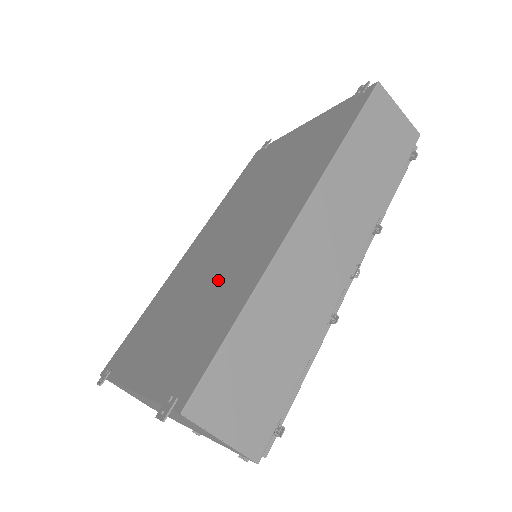
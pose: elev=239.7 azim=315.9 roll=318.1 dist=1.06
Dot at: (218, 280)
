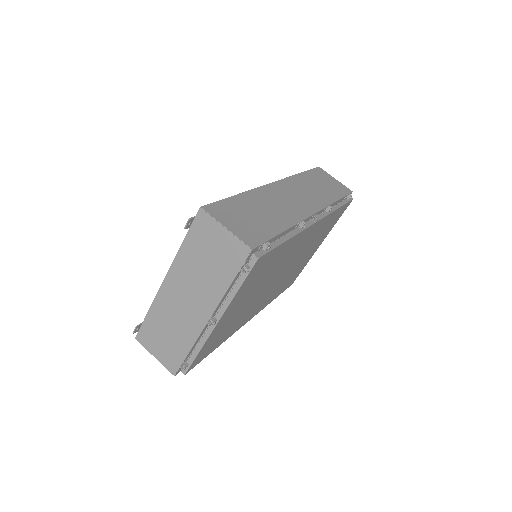
Dot at: occluded
